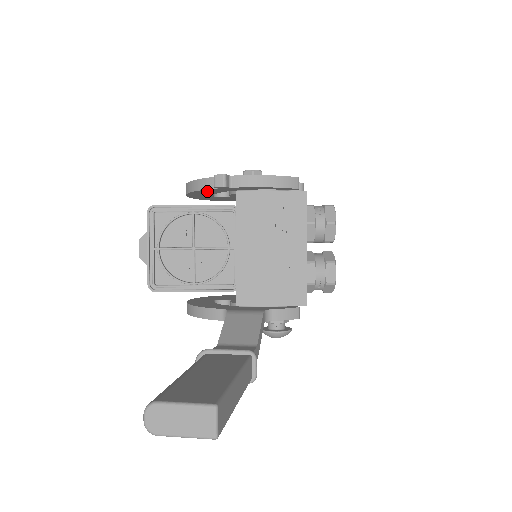
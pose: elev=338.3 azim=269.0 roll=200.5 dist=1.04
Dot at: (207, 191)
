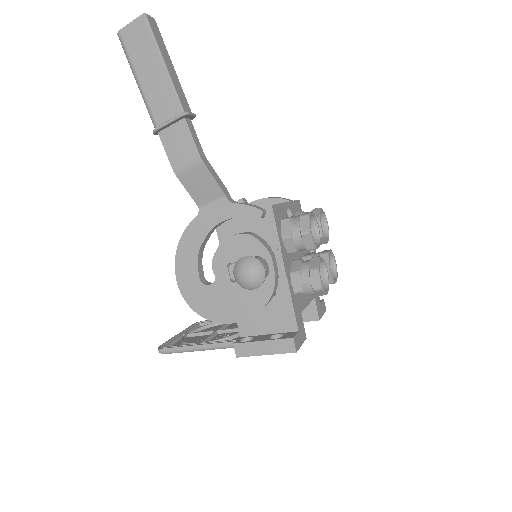
Dot at: occluded
